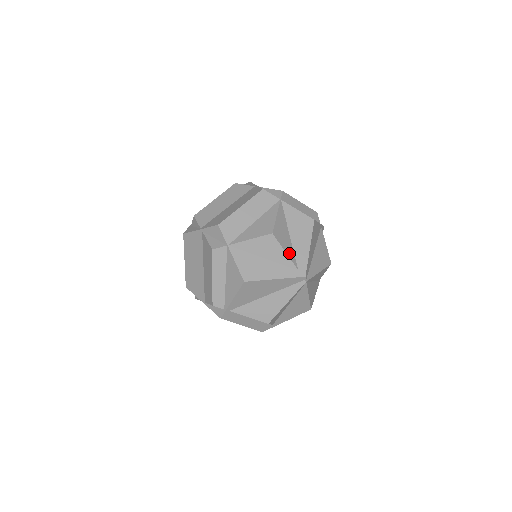
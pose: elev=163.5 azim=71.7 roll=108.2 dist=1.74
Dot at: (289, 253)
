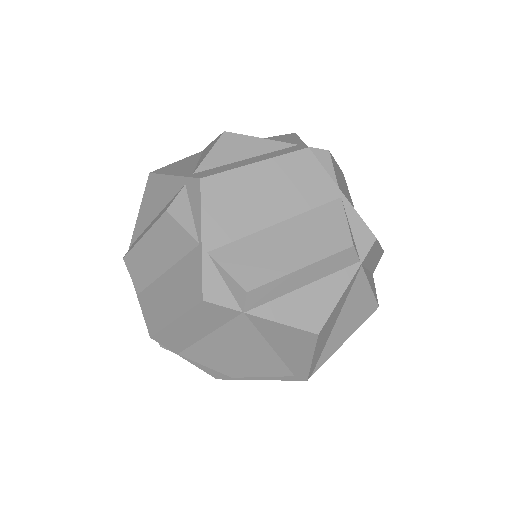
Dot at: (273, 372)
